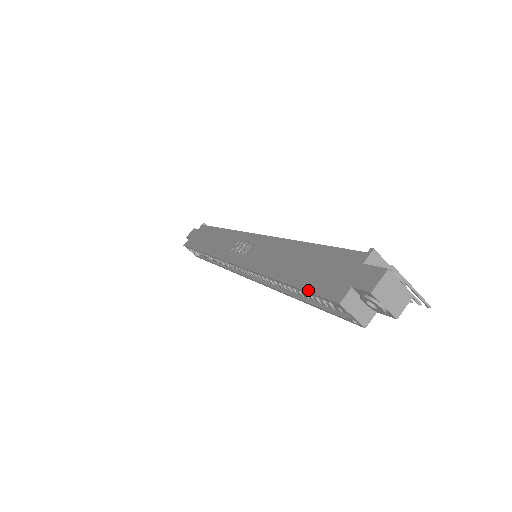
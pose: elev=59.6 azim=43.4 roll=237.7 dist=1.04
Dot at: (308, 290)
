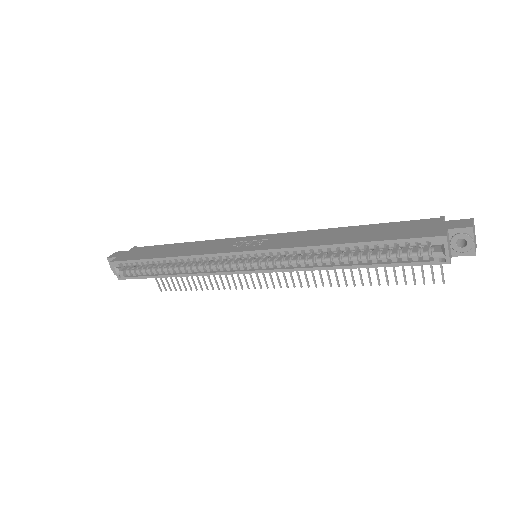
Dot at: (398, 238)
